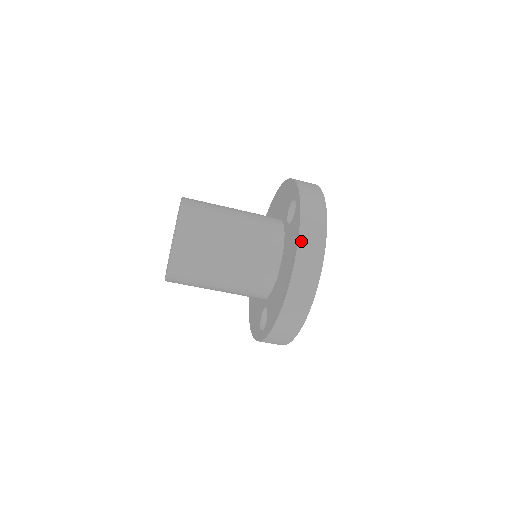
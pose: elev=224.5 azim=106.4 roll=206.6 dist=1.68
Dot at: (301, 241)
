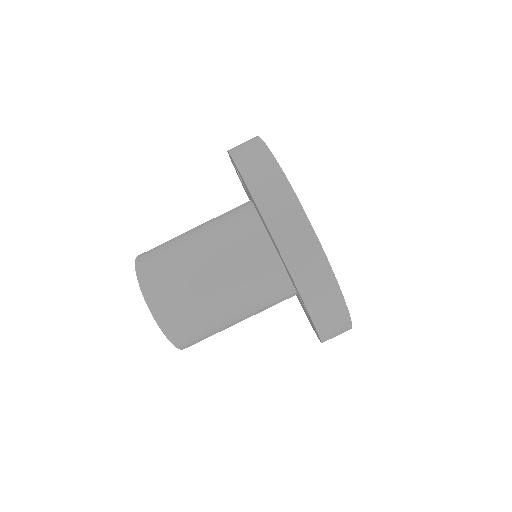
Dot at: (242, 168)
